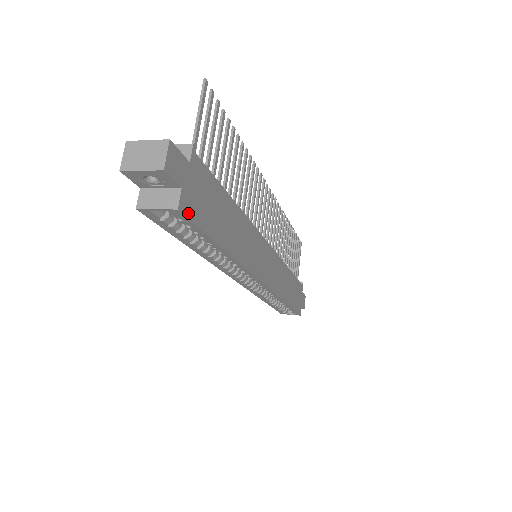
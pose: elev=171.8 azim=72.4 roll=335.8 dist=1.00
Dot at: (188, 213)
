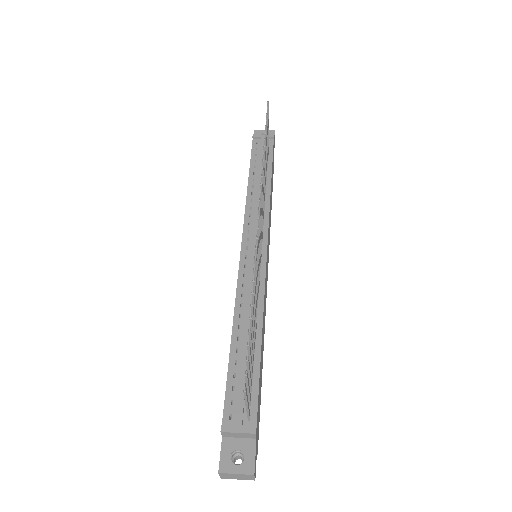
Dot at: (258, 438)
